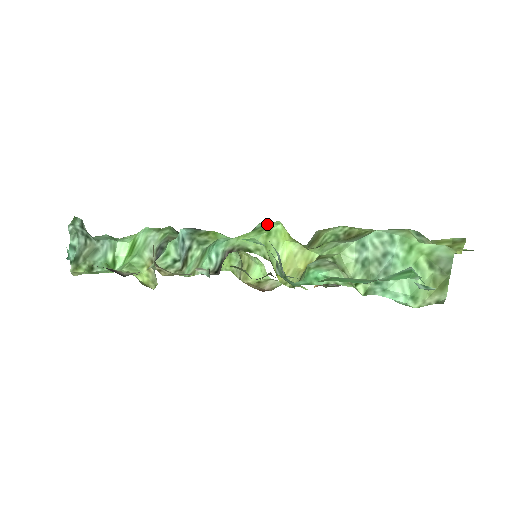
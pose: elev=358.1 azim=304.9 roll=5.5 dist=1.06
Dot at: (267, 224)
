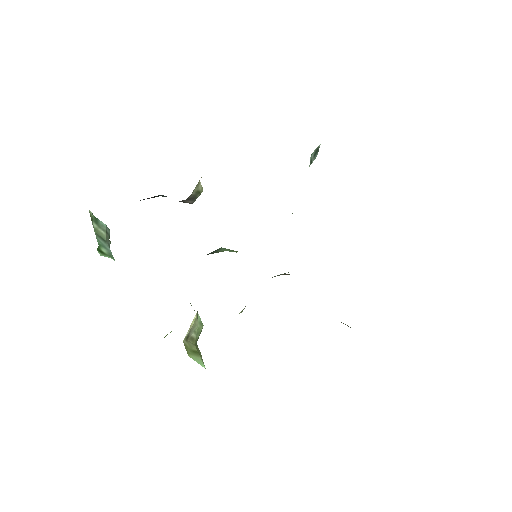
Dot at: occluded
